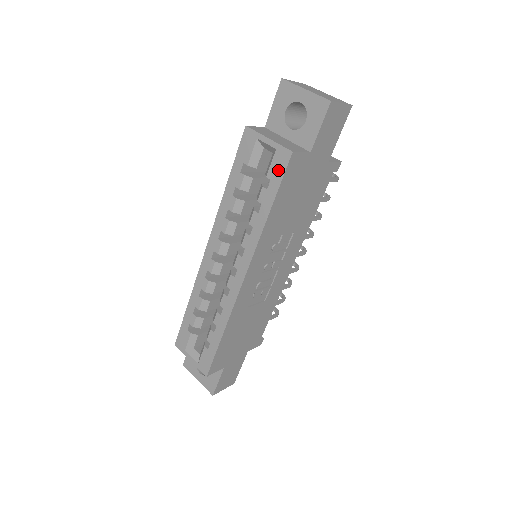
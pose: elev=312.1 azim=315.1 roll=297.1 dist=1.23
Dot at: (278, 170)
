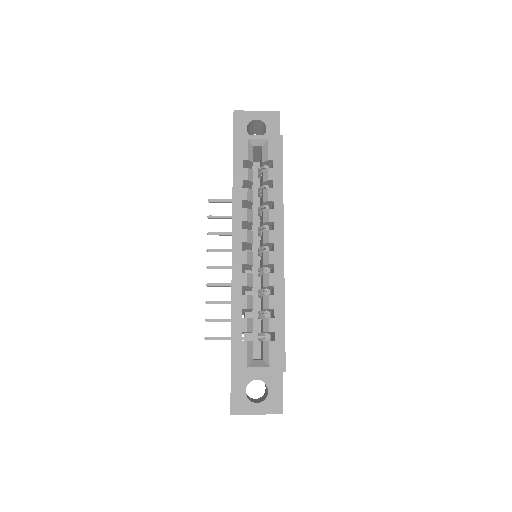
Dot at: (276, 151)
